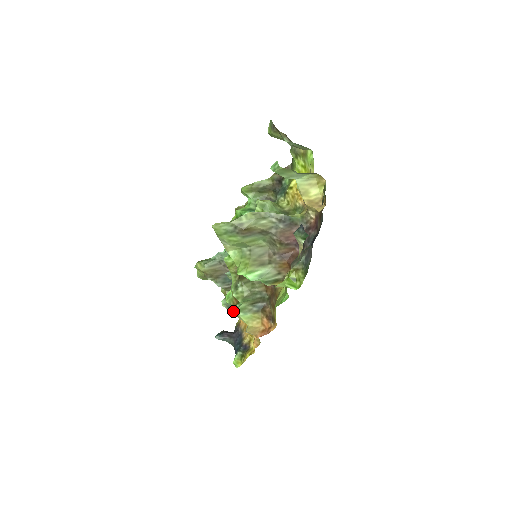
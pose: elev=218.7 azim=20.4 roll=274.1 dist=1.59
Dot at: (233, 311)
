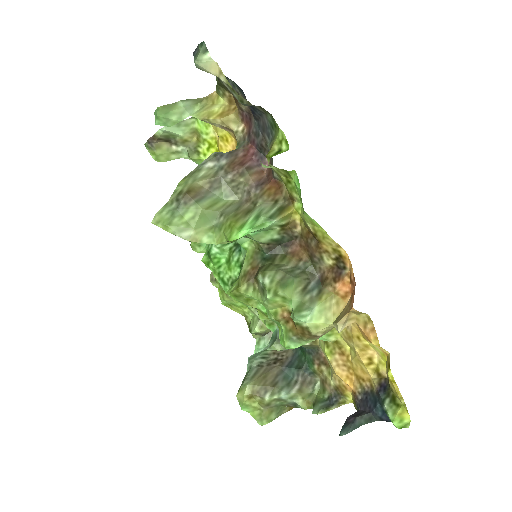
Dot at: (336, 405)
